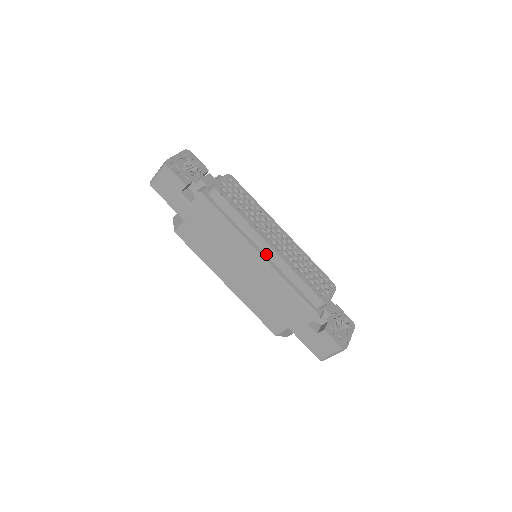
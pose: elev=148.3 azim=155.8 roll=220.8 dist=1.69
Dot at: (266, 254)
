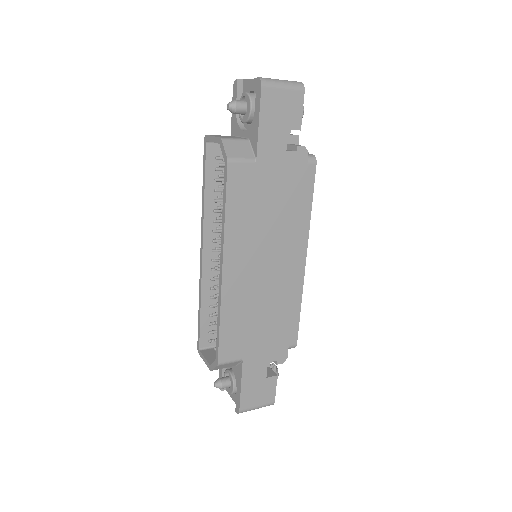
Dot at: occluded
